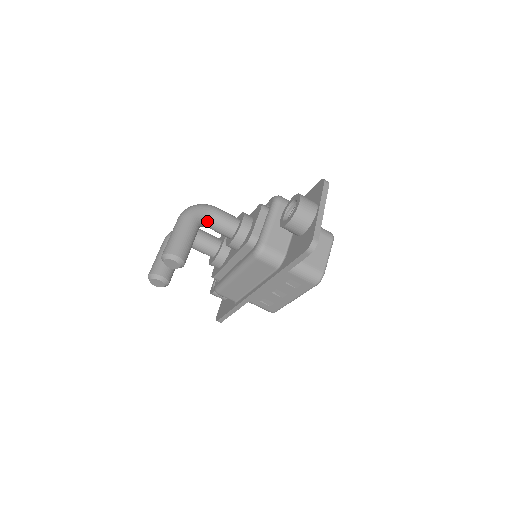
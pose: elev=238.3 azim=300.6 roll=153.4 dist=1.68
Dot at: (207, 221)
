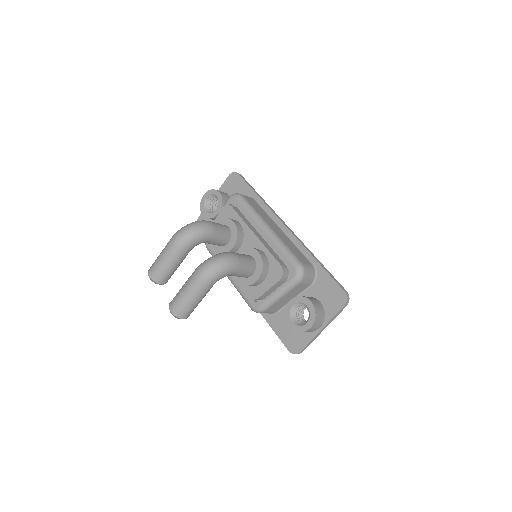
Dot at: occluded
